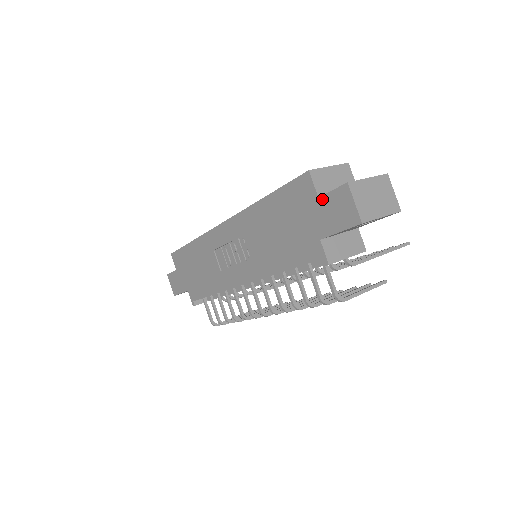
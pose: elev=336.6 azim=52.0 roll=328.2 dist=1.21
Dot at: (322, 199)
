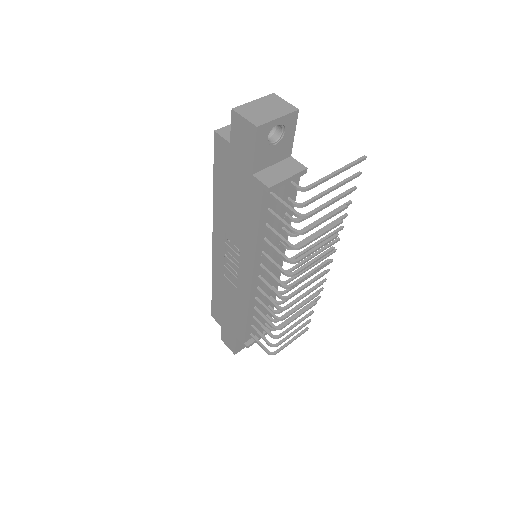
Dot at: (232, 141)
